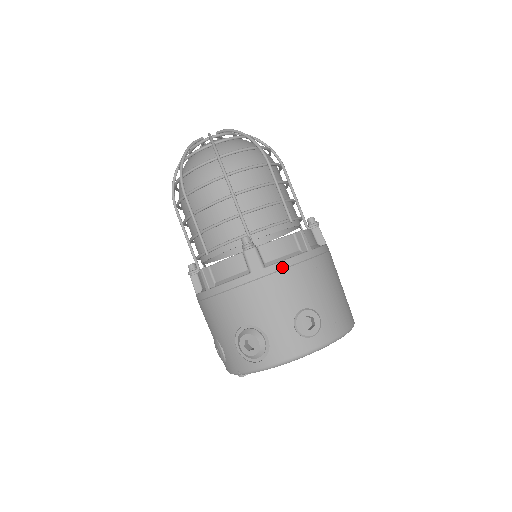
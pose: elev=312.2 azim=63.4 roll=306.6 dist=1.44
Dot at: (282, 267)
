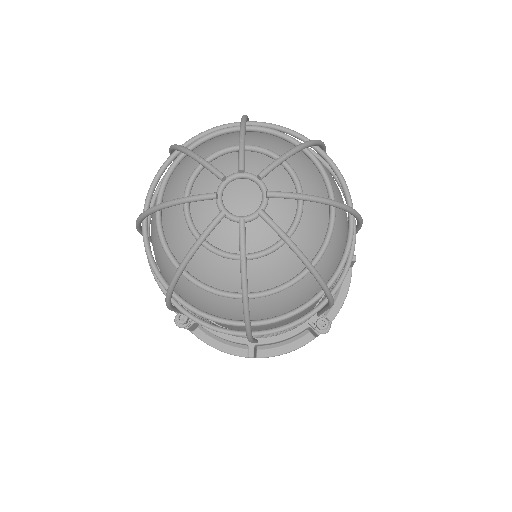
Dot at: occluded
